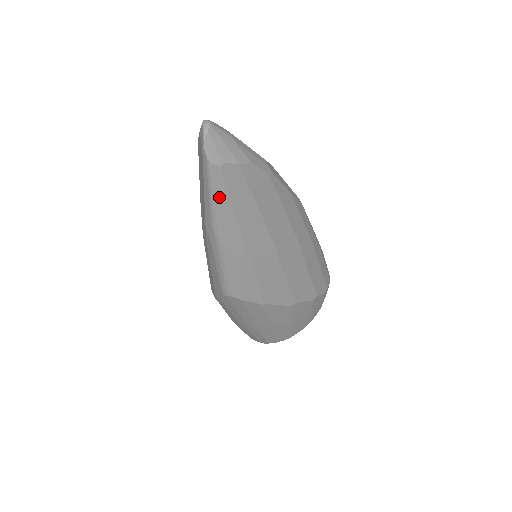
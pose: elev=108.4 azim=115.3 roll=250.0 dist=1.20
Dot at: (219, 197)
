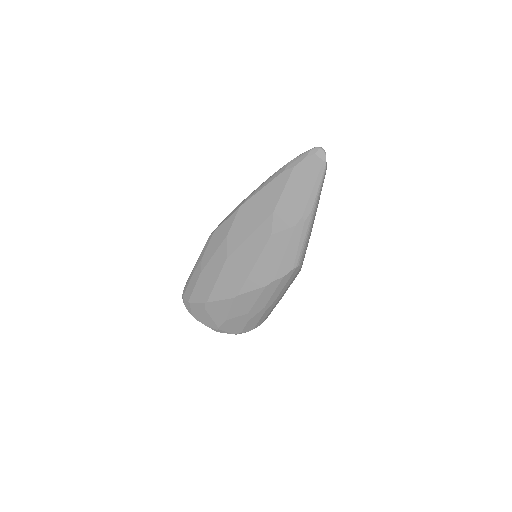
Dot at: (321, 190)
